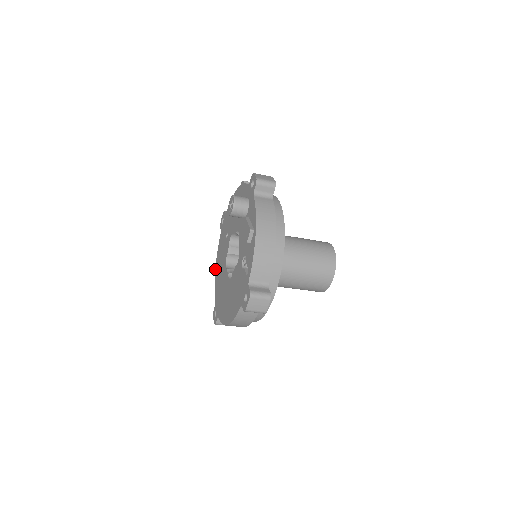
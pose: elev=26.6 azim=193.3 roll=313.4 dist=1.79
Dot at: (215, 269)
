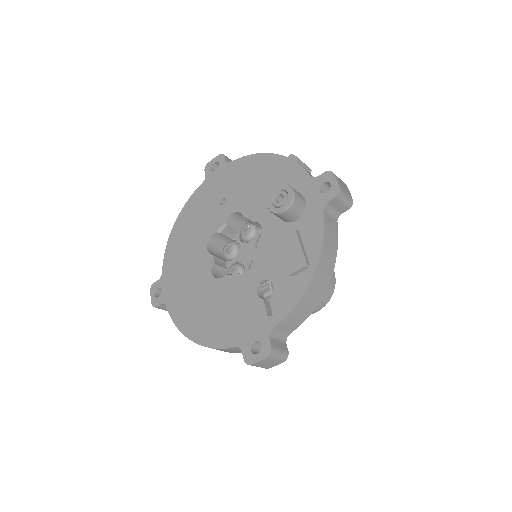
Dot at: (174, 224)
